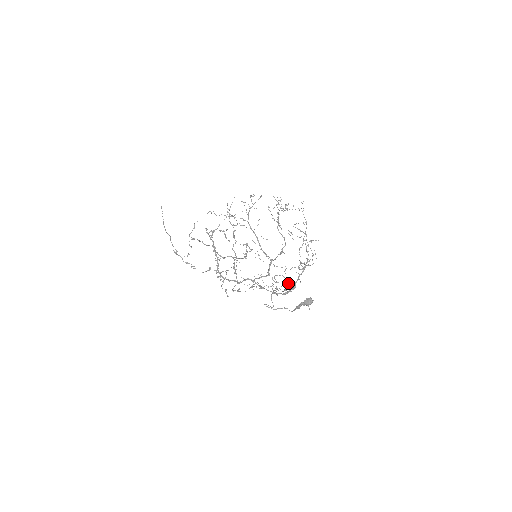
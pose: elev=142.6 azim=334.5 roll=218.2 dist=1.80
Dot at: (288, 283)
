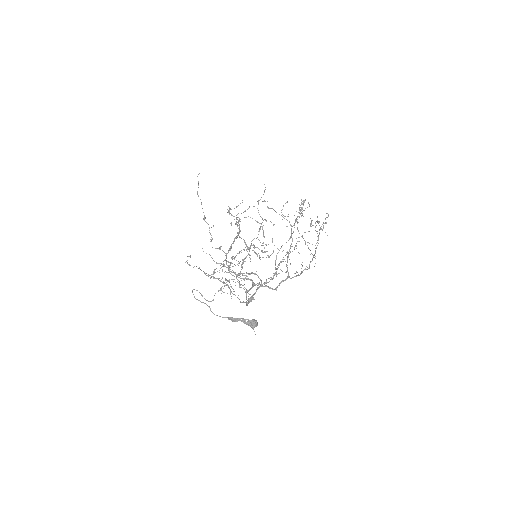
Dot at: occluded
